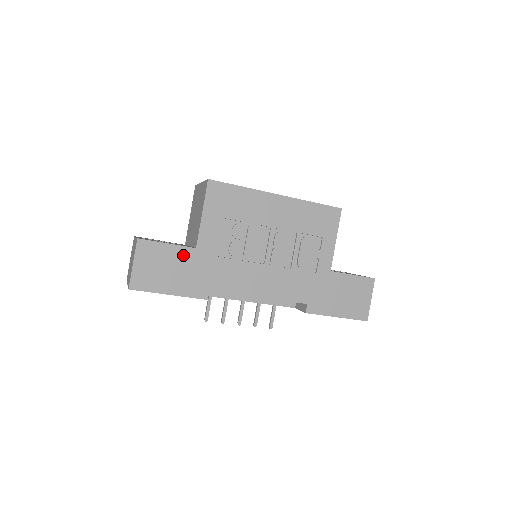
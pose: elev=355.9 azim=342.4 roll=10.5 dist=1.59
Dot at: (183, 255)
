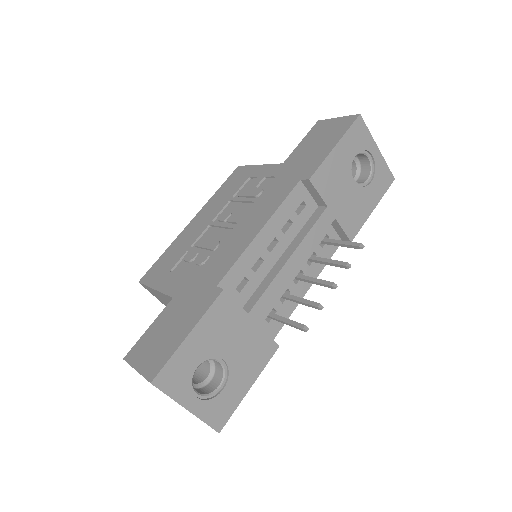
Dot at: (168, 313)
